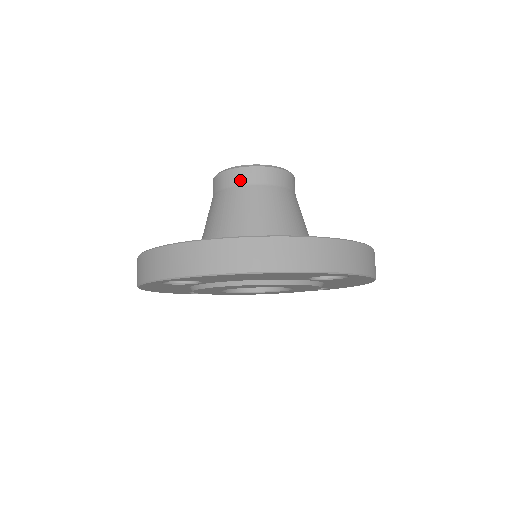
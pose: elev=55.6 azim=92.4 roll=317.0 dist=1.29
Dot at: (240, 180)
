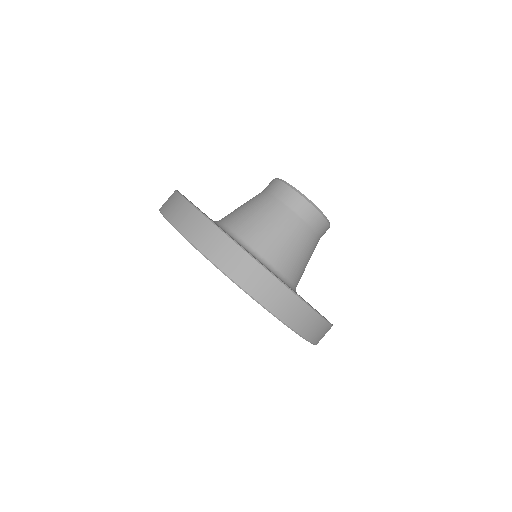
Dot at: (283, 196)
